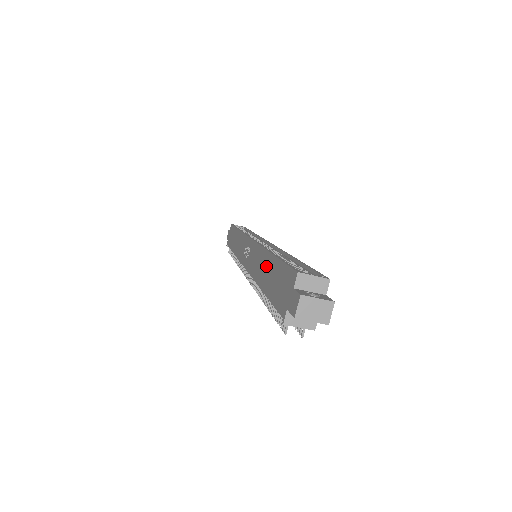
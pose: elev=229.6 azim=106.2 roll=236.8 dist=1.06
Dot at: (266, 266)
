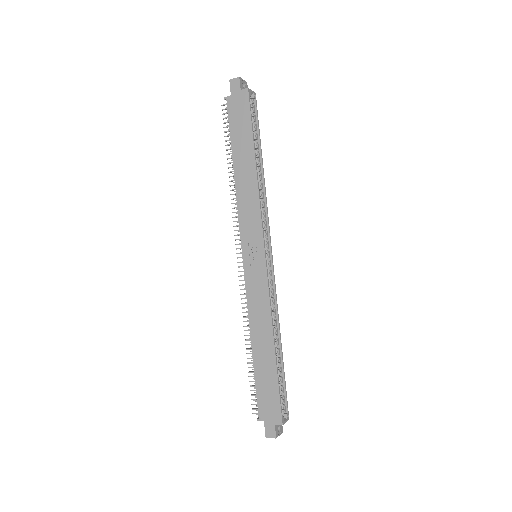
Dot at: (266, 349)
